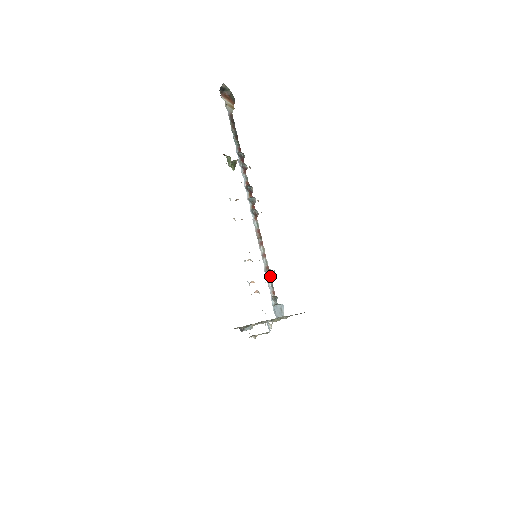
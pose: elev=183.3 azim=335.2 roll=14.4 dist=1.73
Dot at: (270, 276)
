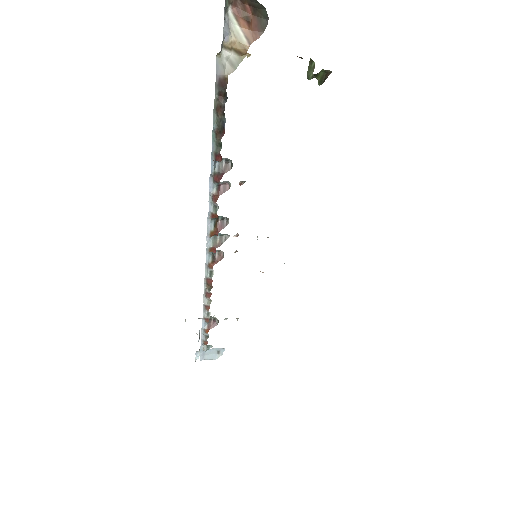
Dot at: (210, 326)
